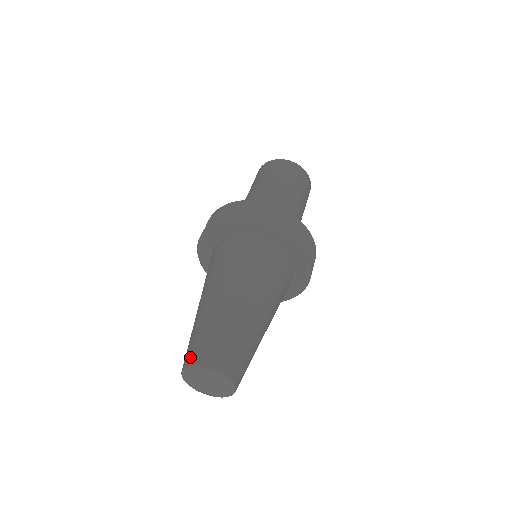
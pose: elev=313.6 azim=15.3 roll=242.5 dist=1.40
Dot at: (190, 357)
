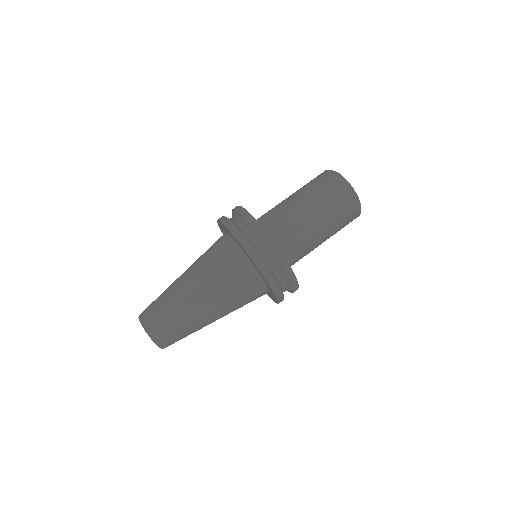
Dot at: (154, 330)
